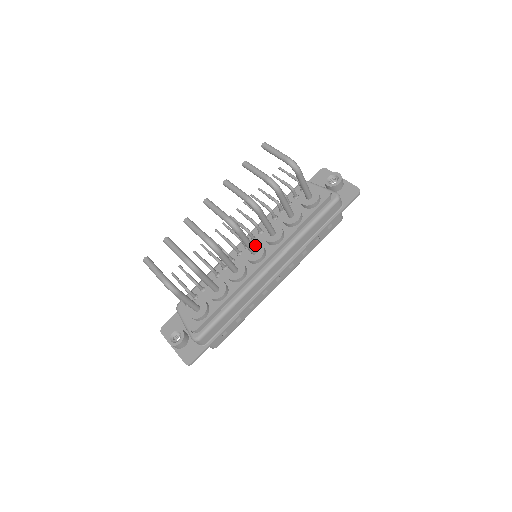
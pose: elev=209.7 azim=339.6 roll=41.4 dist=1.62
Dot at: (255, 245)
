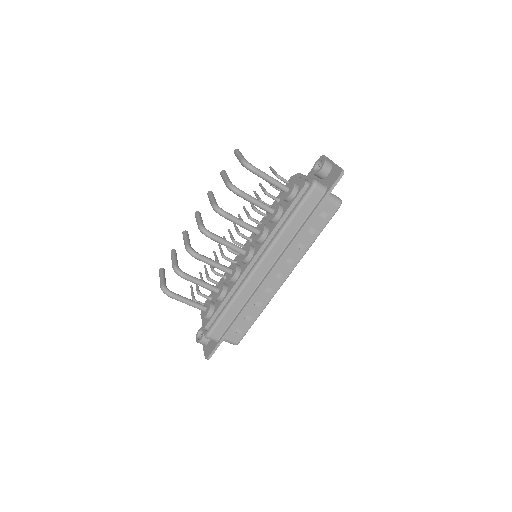
Dot at: (246, 246)
